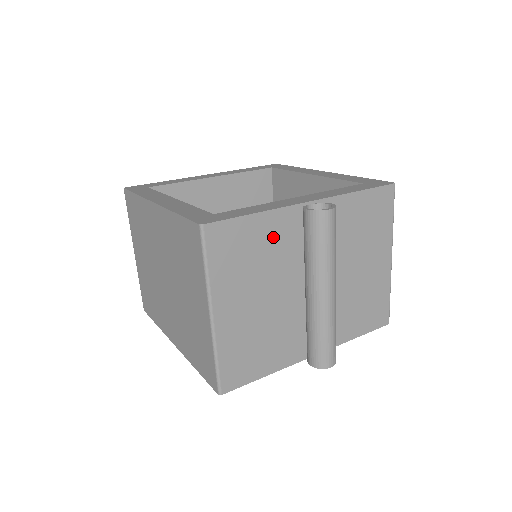
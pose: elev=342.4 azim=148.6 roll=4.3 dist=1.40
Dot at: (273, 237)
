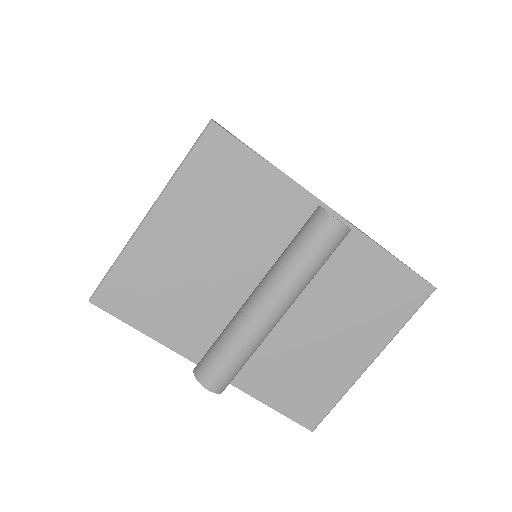
Dot at: (268, 205)
